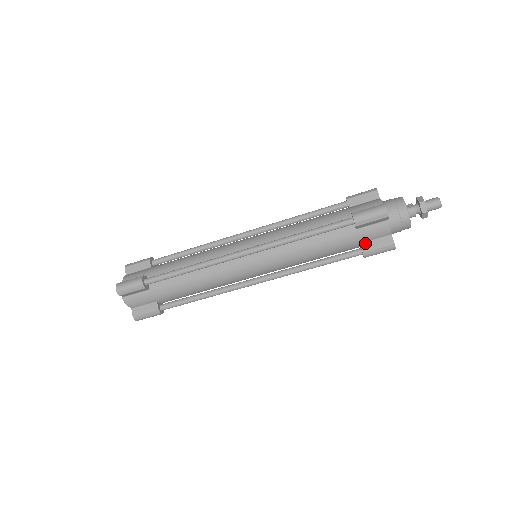
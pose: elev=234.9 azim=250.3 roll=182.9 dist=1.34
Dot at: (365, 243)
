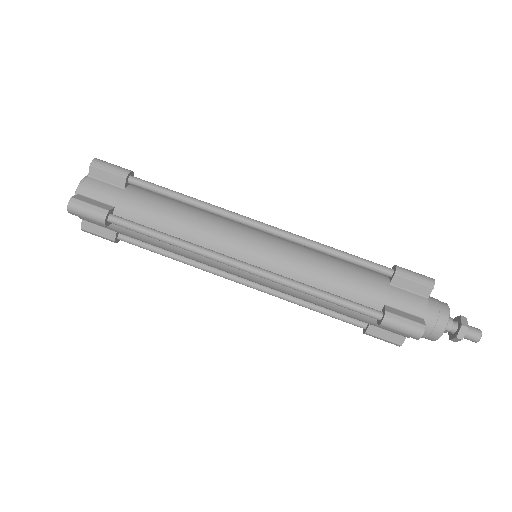
Dot at: (391, 307)
